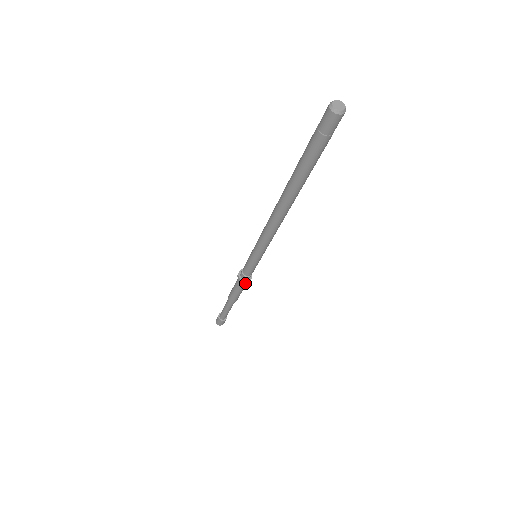
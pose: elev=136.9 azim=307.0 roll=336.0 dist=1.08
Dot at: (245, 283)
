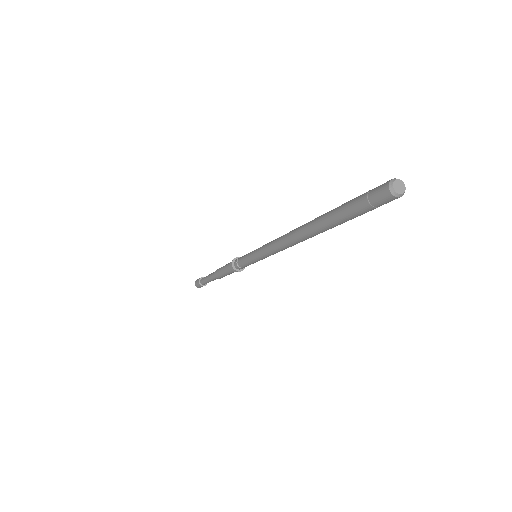
Dot at: occluded
